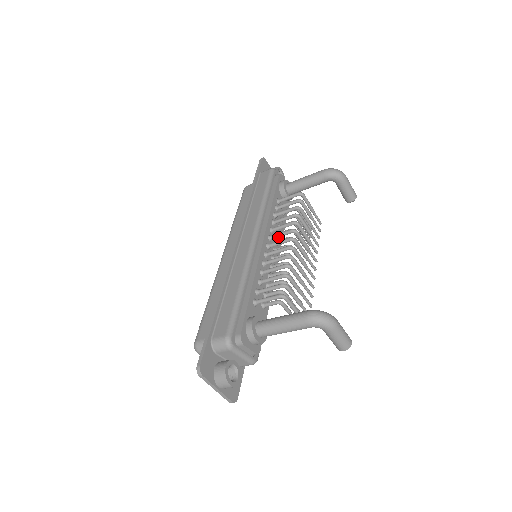
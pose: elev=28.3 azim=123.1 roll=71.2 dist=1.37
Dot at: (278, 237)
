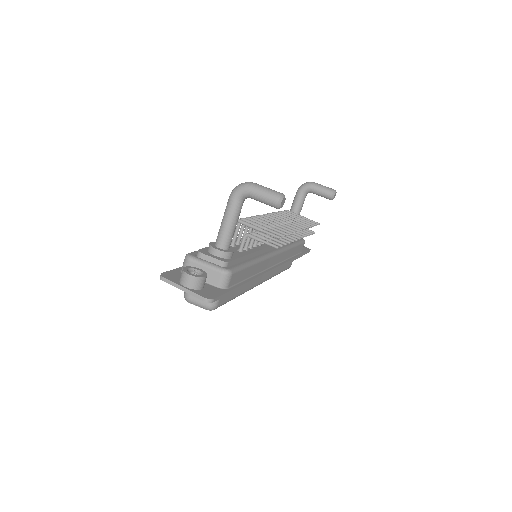
Dot at: occluded
